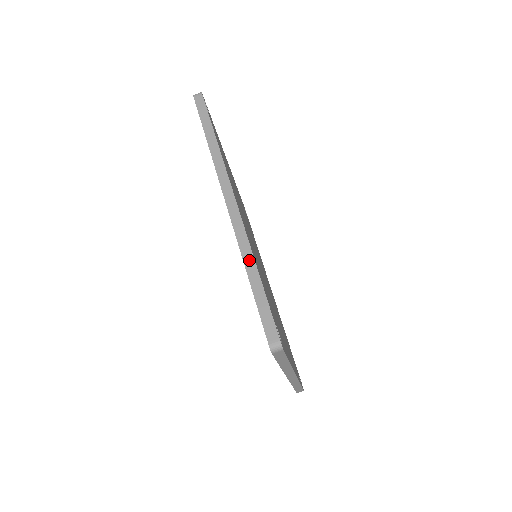
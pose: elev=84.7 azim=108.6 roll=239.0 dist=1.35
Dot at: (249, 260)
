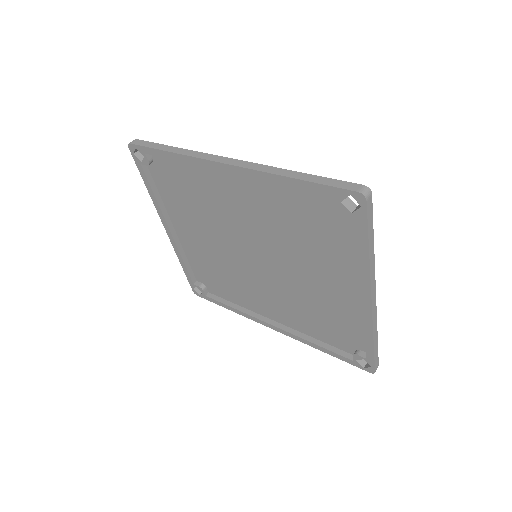
Dot at: (282, 172)
